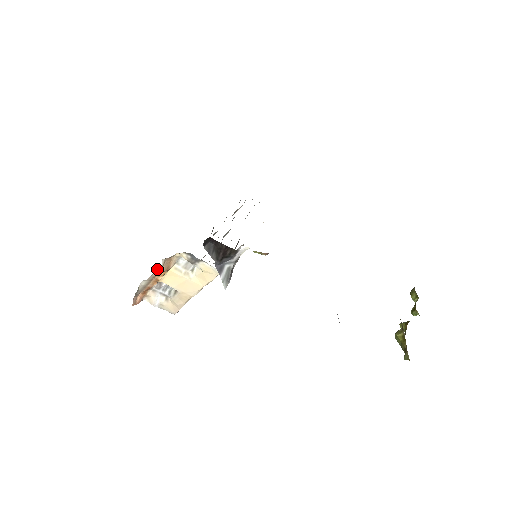
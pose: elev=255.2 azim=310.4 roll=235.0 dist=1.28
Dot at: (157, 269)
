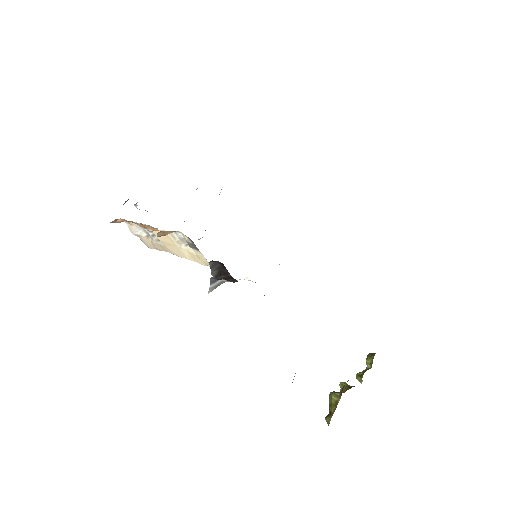
Dot at: (152, 227)
